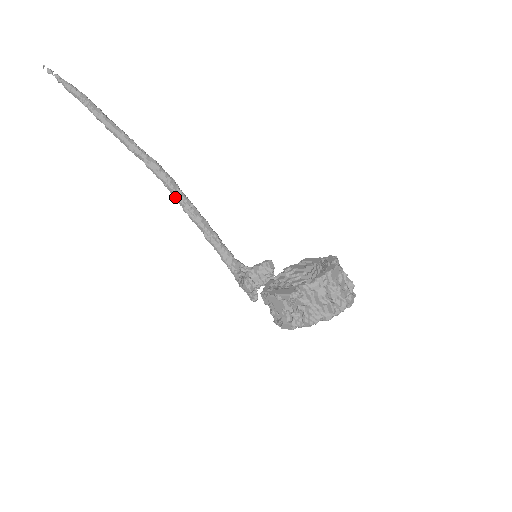
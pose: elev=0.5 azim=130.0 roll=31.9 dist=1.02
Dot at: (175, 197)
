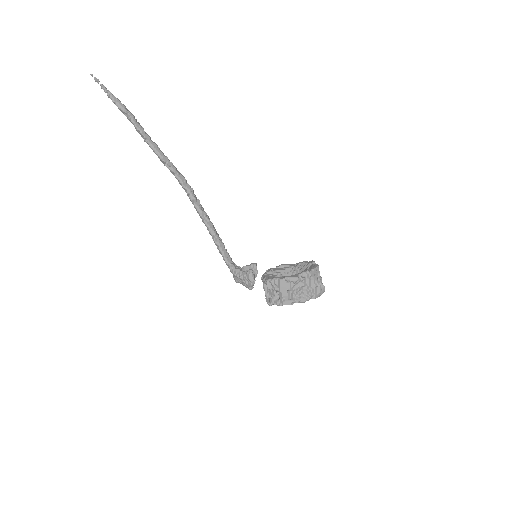
Dot at: (195, 204)
